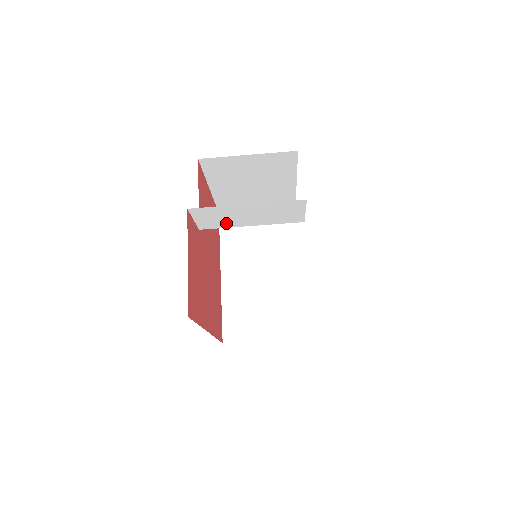
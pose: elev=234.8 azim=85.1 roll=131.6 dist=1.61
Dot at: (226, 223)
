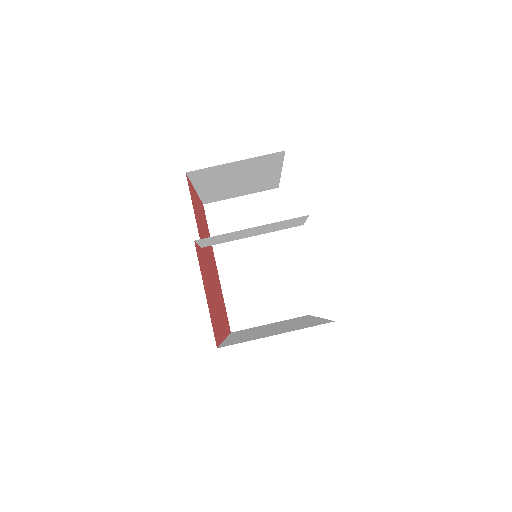
Dot at: (229, 239)
